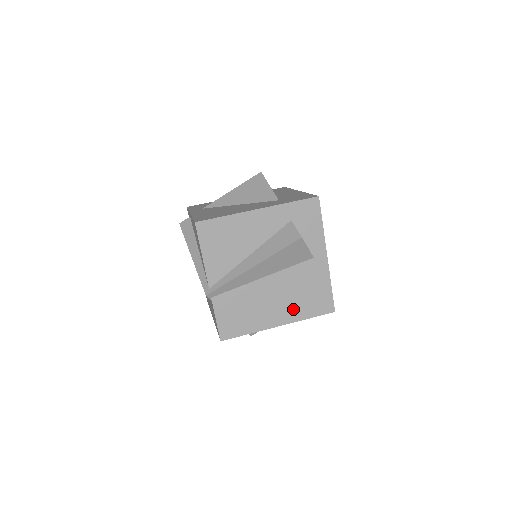
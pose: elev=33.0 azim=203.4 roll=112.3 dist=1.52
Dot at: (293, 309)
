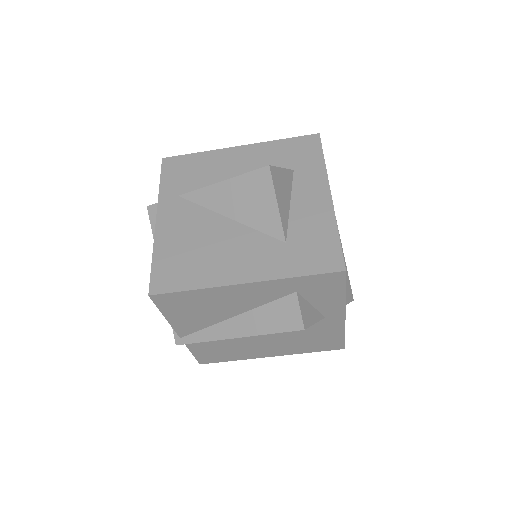
Dot at: (290, 348)
